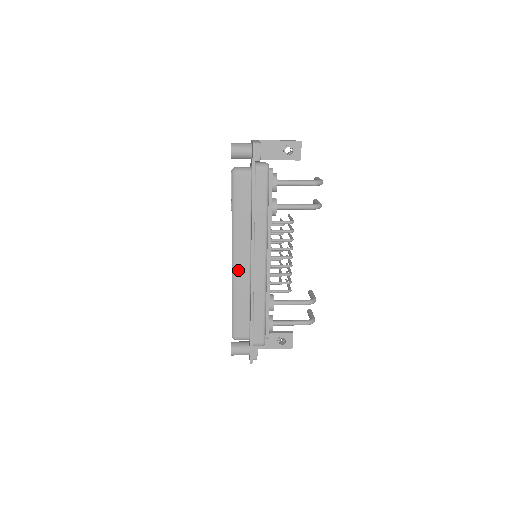
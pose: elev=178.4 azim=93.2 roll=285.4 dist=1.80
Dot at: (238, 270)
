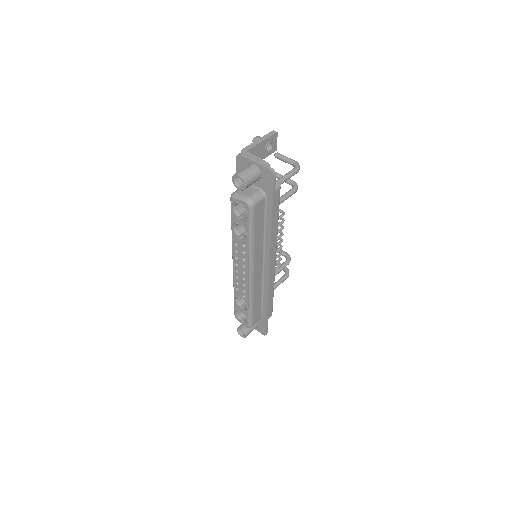
Dot at: (255, 280)
